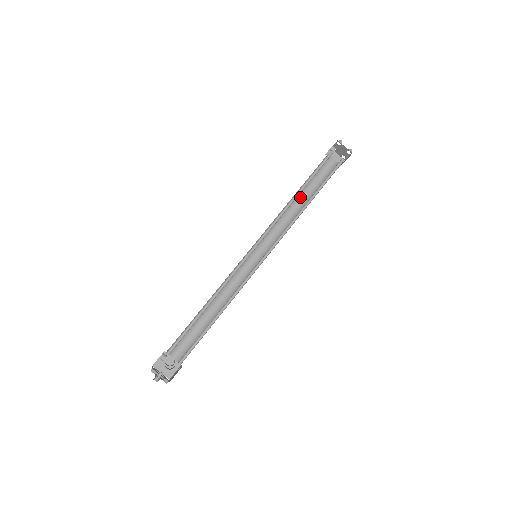
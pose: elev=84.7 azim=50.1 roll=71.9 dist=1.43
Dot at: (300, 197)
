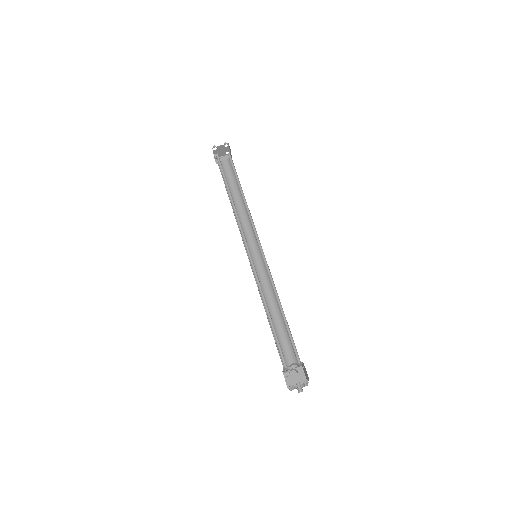
Dot at: (235, 200)
